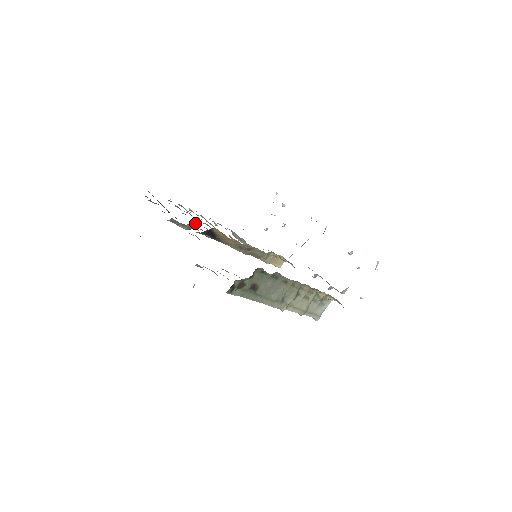
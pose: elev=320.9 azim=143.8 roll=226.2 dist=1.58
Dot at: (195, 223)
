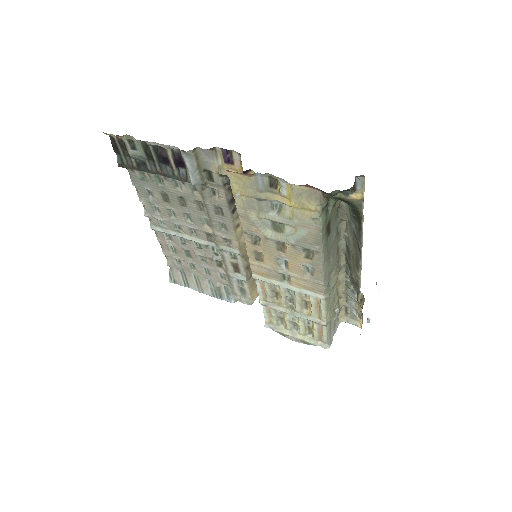
Dot at: (193, 191)
